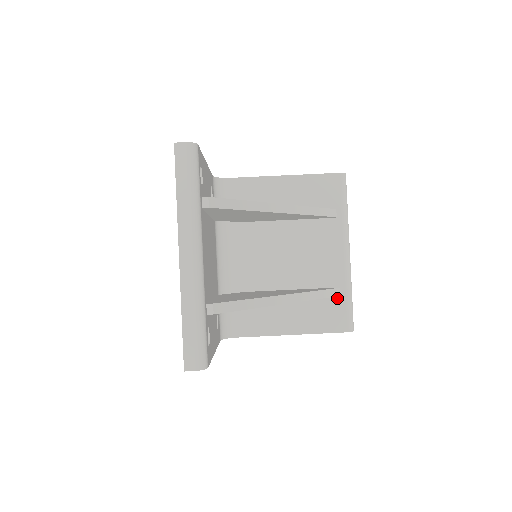
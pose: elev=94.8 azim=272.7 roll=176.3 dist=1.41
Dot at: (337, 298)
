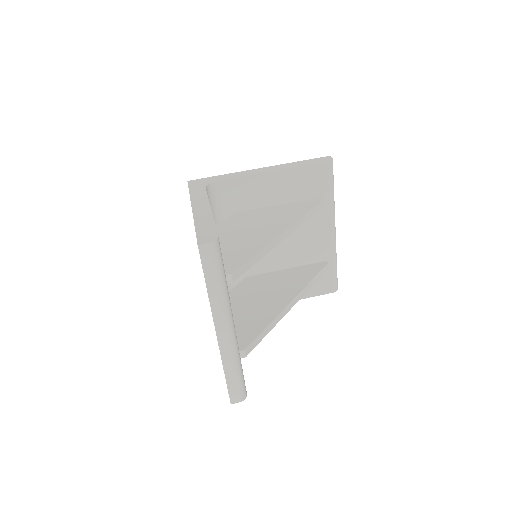
Dot at: occluded
